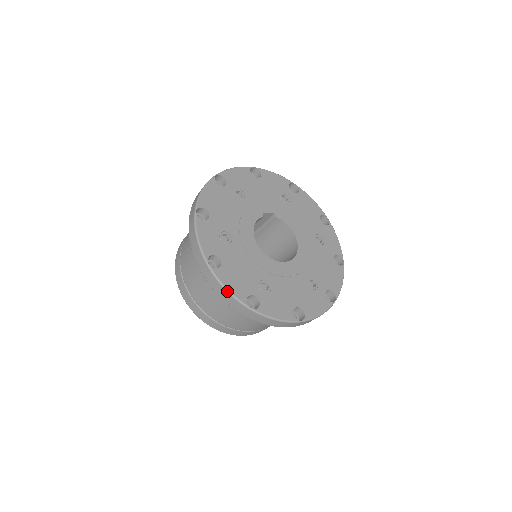
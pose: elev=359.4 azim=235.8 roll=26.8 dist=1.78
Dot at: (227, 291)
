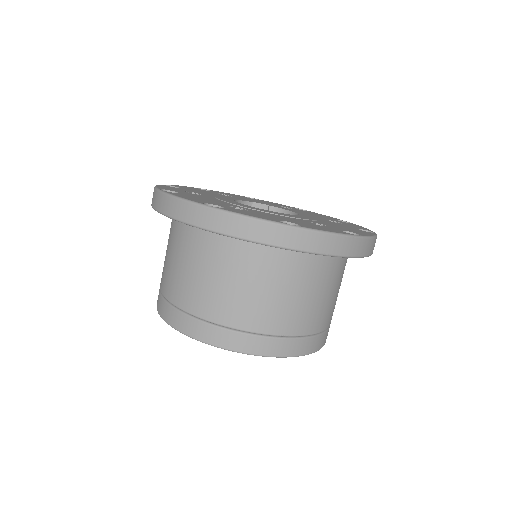
Dot at: (177, 198)
